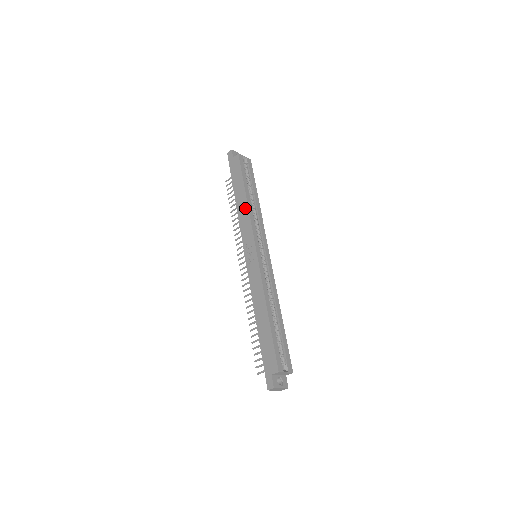
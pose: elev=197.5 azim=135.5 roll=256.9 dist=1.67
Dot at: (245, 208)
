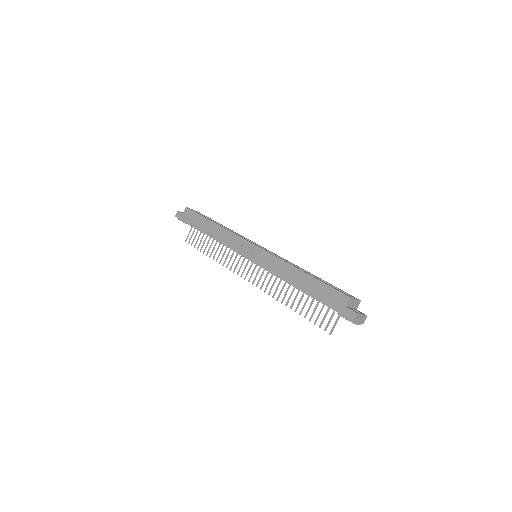
Dot at: (221, 230)
